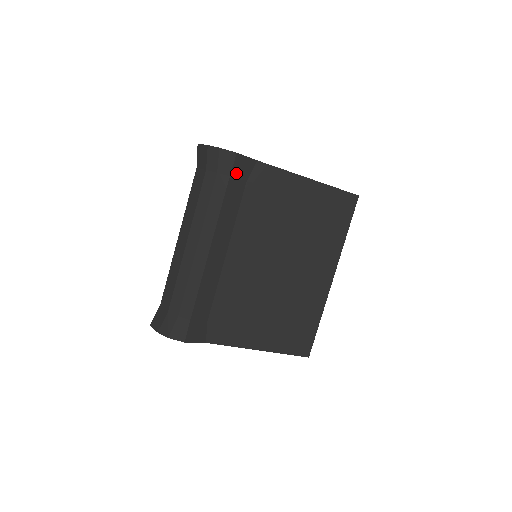
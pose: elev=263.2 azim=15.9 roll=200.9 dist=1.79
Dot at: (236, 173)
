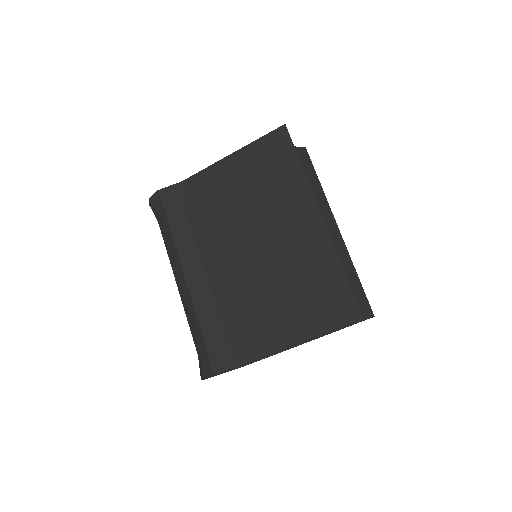
Dot at: (169, 204)
